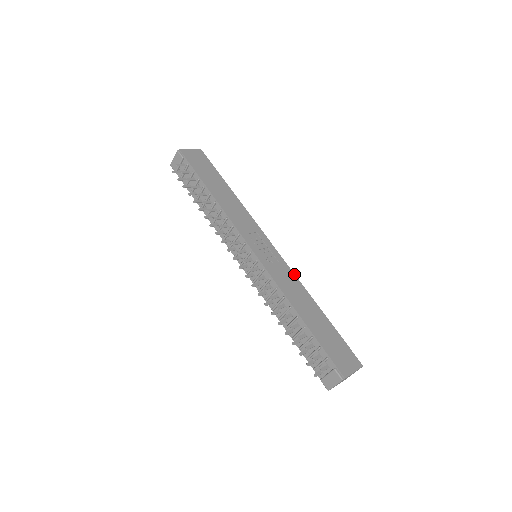
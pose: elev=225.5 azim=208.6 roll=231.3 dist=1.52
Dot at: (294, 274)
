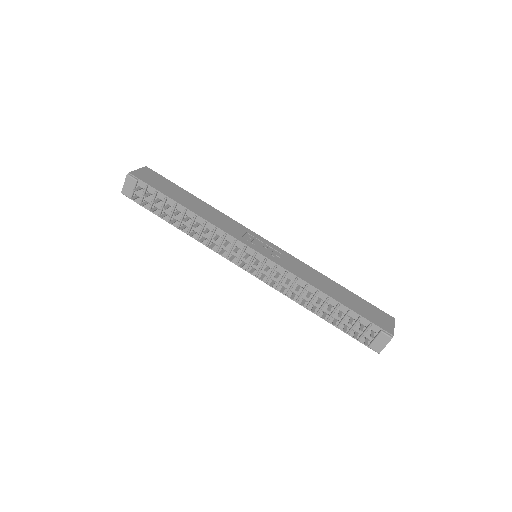
Dot at: (299, 260)
